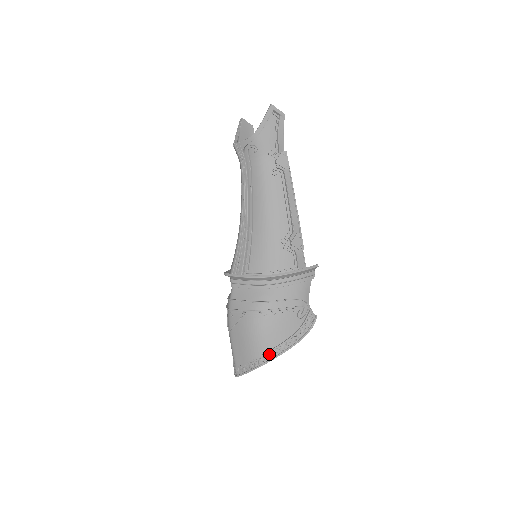
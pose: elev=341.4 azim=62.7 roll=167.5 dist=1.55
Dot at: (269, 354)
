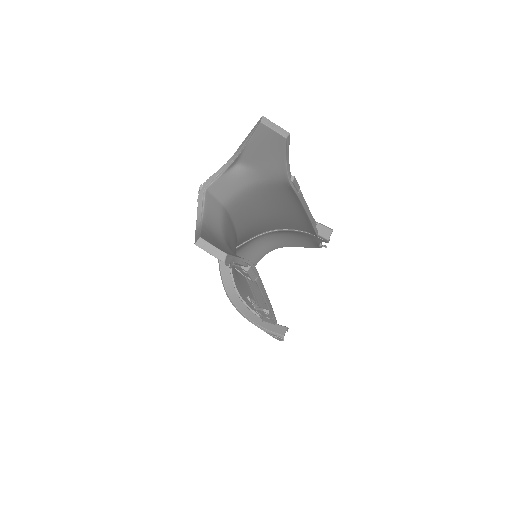
Dot at: occluded
